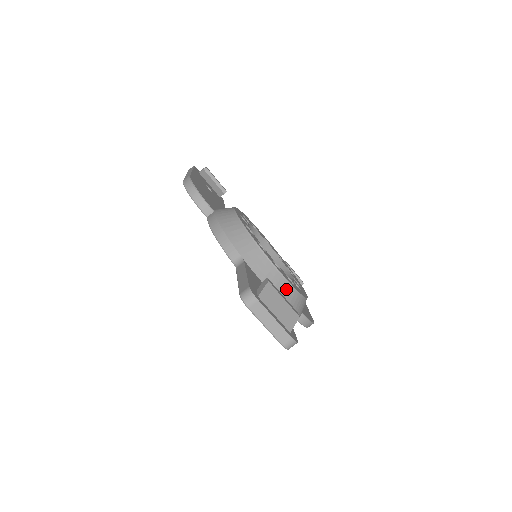
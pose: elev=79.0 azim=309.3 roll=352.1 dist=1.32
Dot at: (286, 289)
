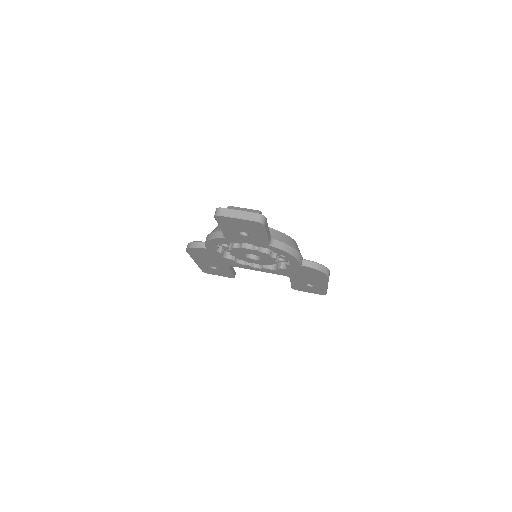
Dot at: occluded
